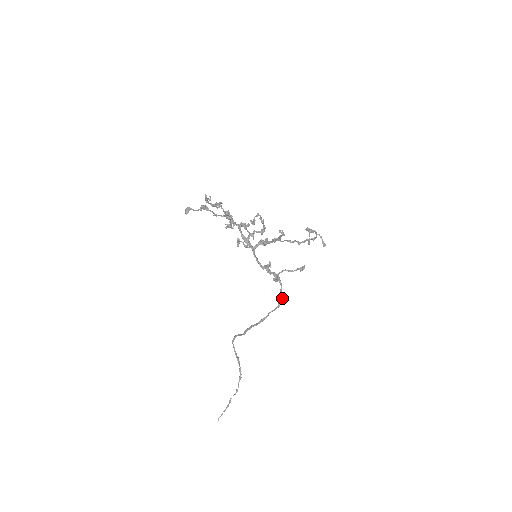
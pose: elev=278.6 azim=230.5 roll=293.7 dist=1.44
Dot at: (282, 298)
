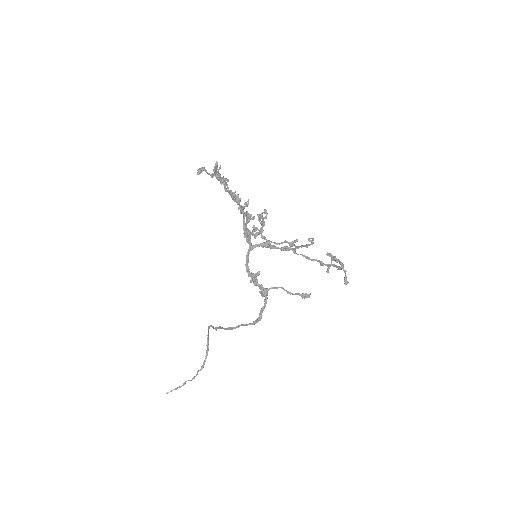
Dot at: (260, 317)
